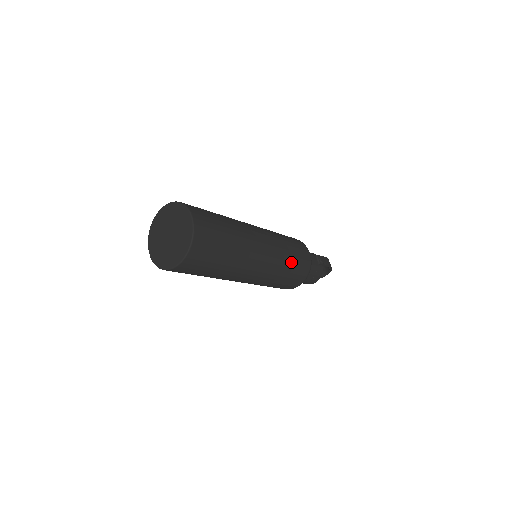
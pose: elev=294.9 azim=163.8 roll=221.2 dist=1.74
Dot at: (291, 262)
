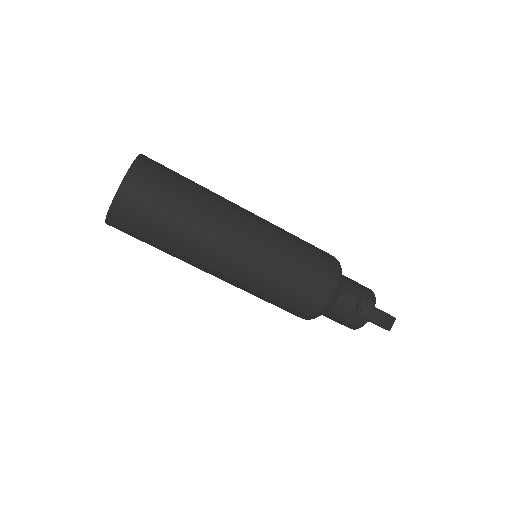
Dot at: (279, 290)
